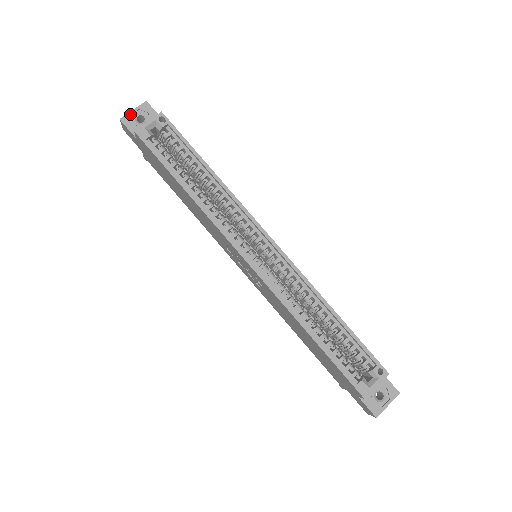
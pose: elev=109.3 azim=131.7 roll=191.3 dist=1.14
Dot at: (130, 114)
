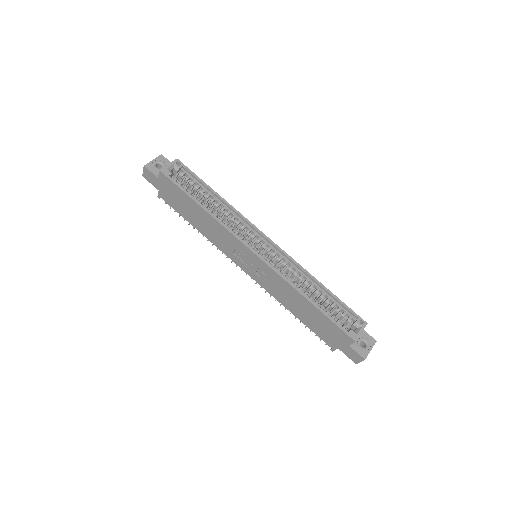
Dot at: (151, 162)
